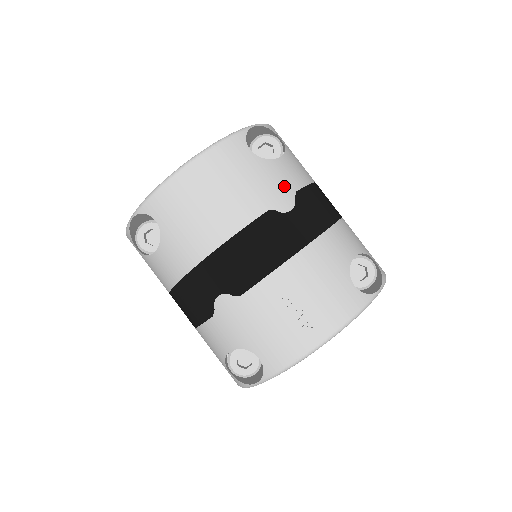
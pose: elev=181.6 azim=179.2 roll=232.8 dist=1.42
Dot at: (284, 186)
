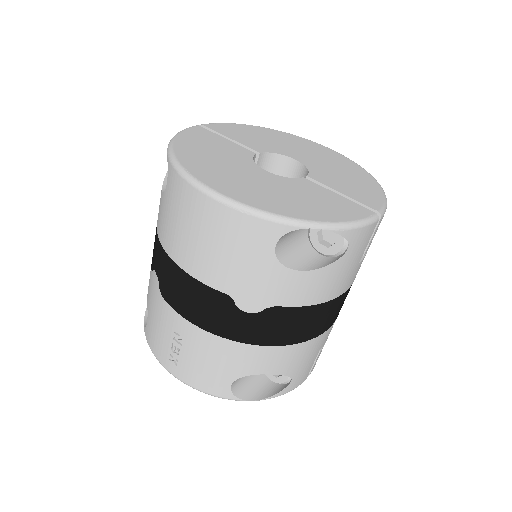
Dot at: (268, 295)
